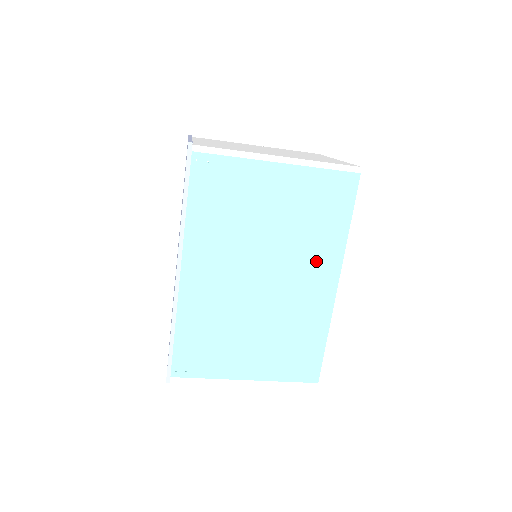
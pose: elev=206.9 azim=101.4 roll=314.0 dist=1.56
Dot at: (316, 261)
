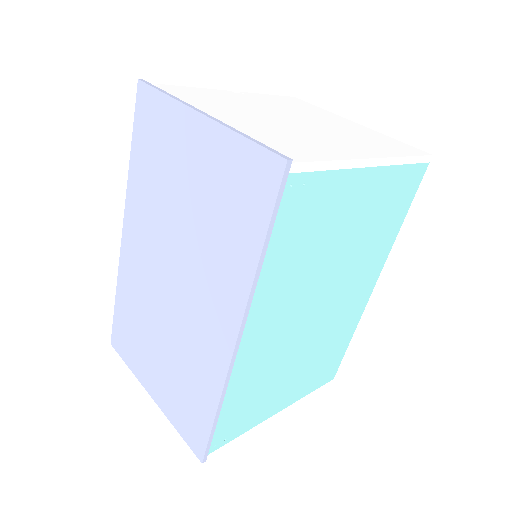
Dot at: (367, 269)
